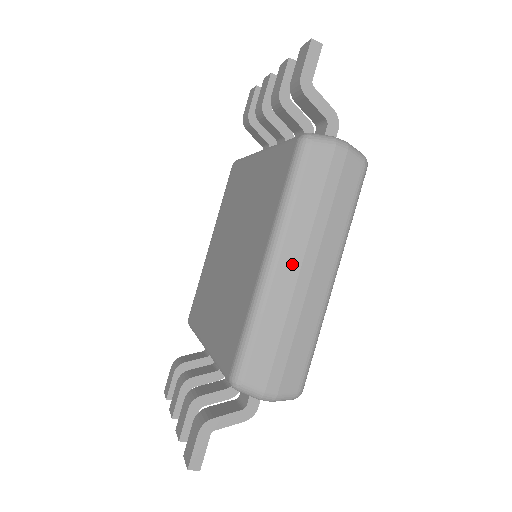
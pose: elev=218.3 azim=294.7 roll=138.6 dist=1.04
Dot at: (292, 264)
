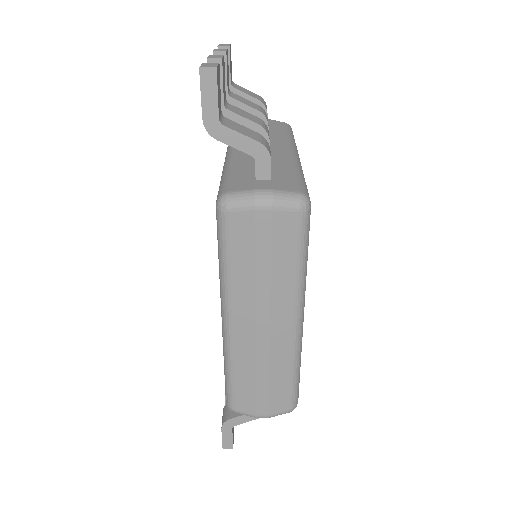
Dot at: (246, 324)
